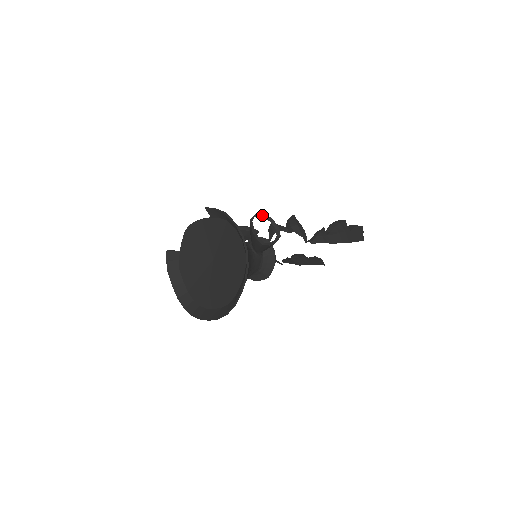
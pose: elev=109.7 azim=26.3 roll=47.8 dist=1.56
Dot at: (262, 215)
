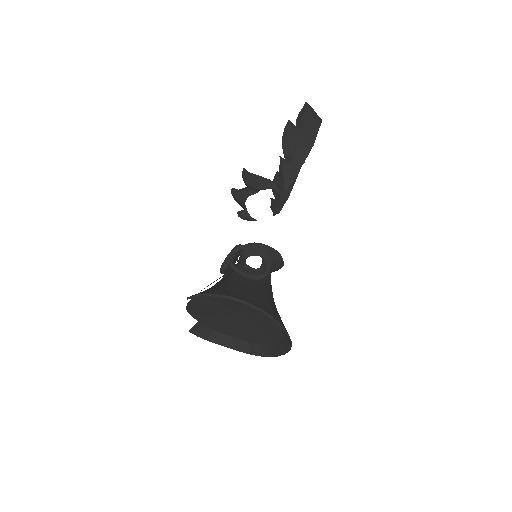
Dot at: (235, 250)
